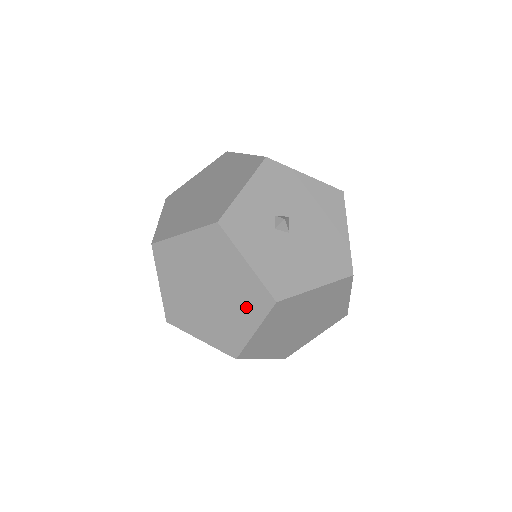
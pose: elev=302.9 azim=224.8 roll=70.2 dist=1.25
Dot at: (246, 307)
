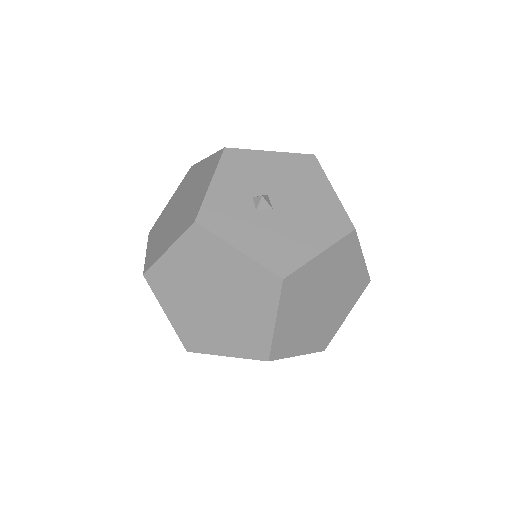
Dot at: (256, 299)
